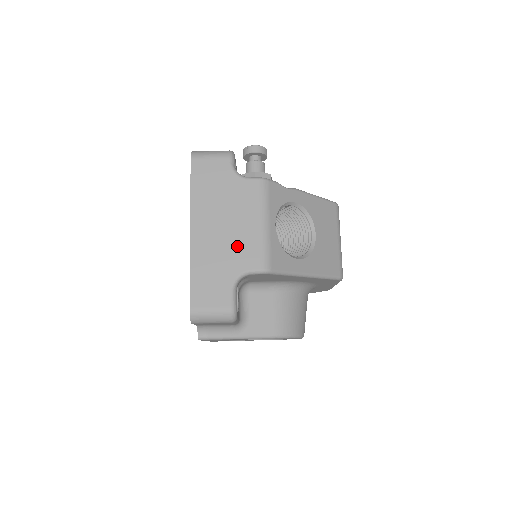
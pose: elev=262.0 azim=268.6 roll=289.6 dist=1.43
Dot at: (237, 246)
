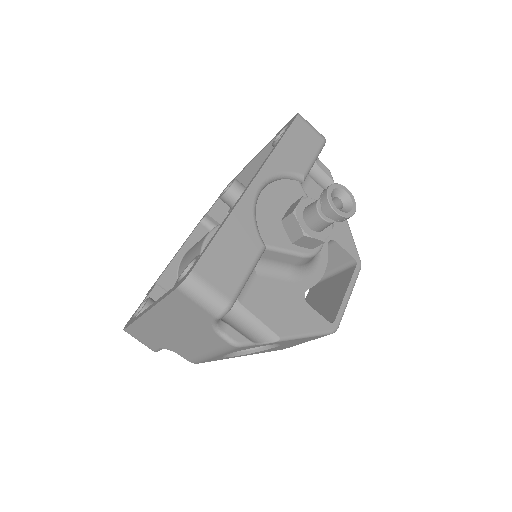
Dot at: (179, 344)
